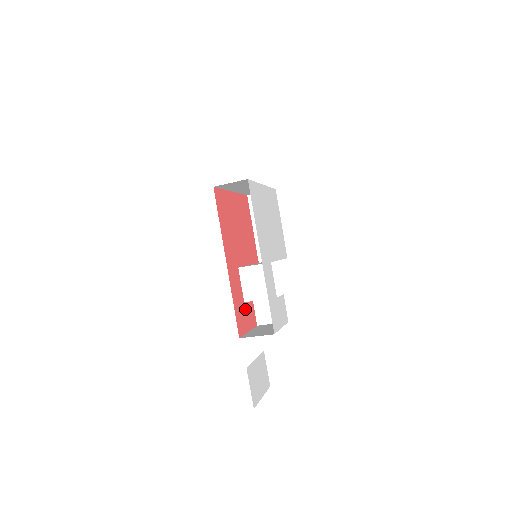
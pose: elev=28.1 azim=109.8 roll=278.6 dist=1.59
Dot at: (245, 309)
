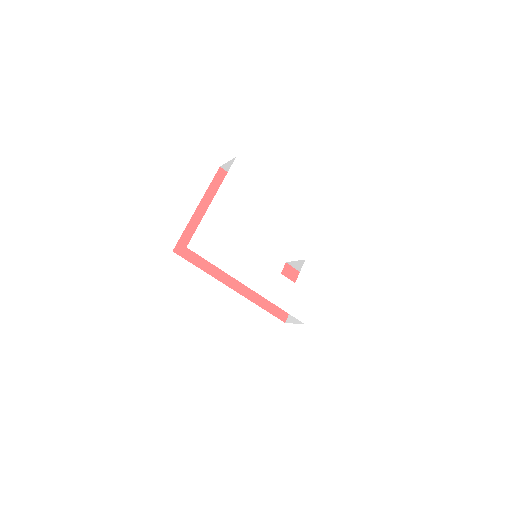
Dot at: occluded
